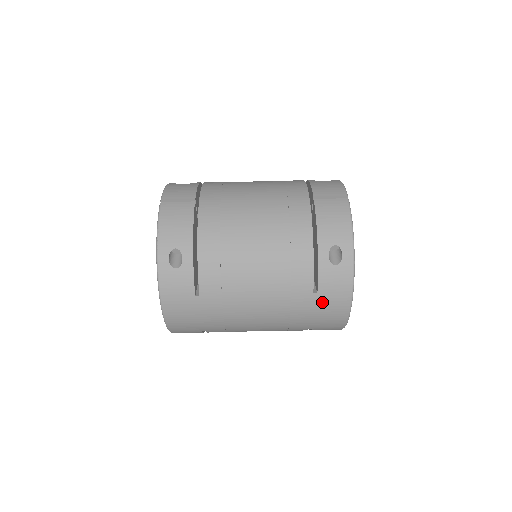
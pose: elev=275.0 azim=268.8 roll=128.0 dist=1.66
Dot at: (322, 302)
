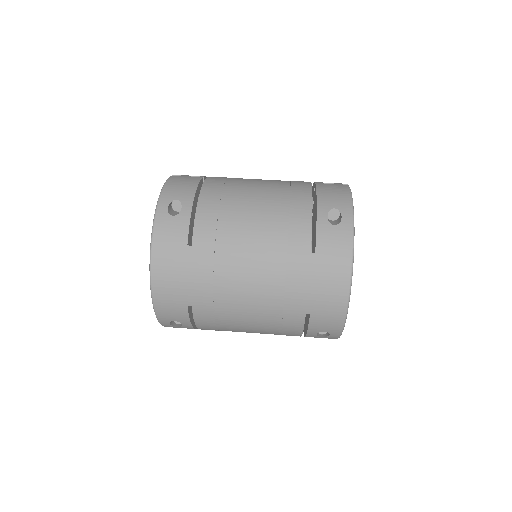
Dot at: (320, 265)
